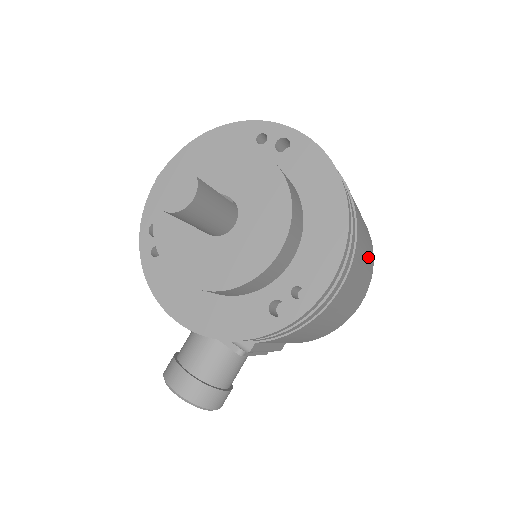
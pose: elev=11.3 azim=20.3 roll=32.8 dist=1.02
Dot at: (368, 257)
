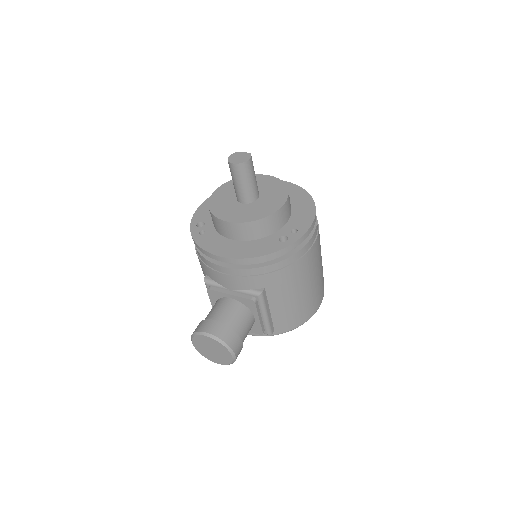
Dot at: occluded
